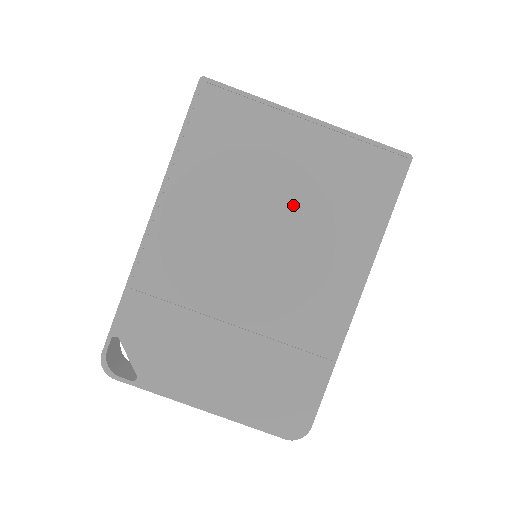
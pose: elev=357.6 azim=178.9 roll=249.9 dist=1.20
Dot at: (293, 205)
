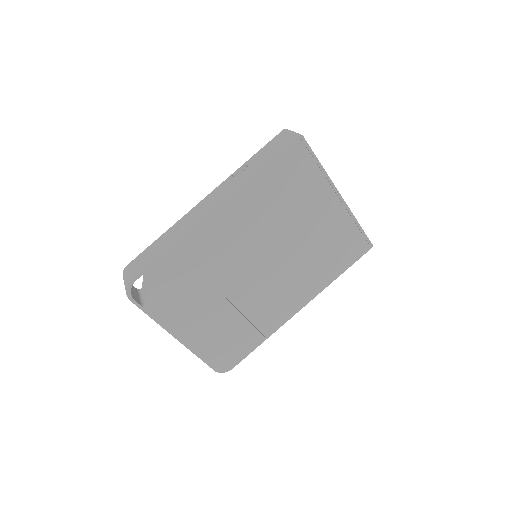
Dot at: (301, 243)
